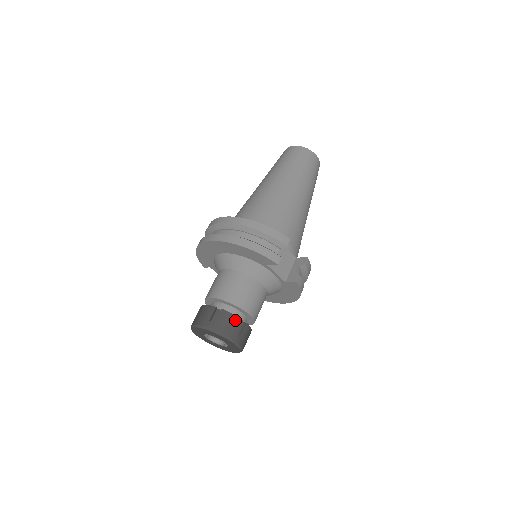
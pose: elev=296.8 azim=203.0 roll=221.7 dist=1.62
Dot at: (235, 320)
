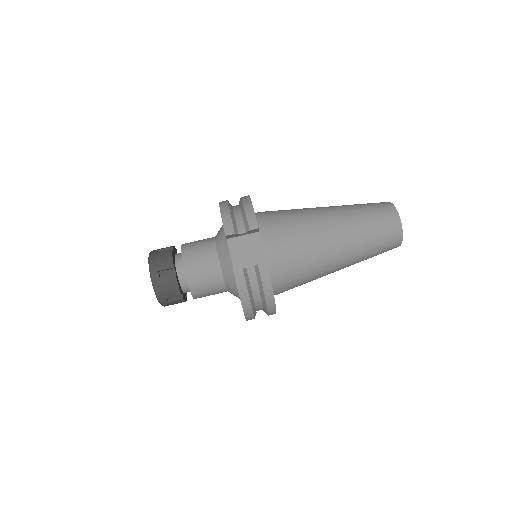
Dot at: (168, 261)
